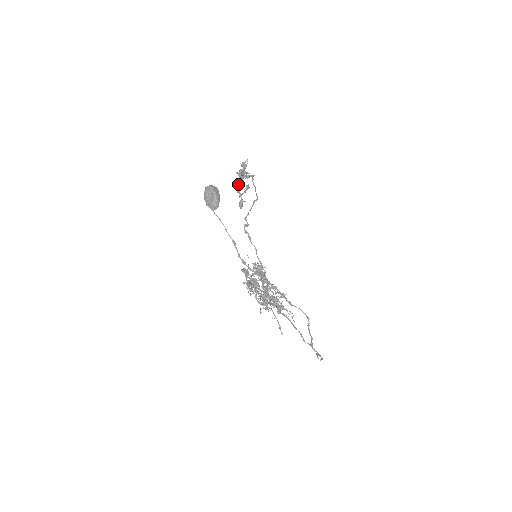
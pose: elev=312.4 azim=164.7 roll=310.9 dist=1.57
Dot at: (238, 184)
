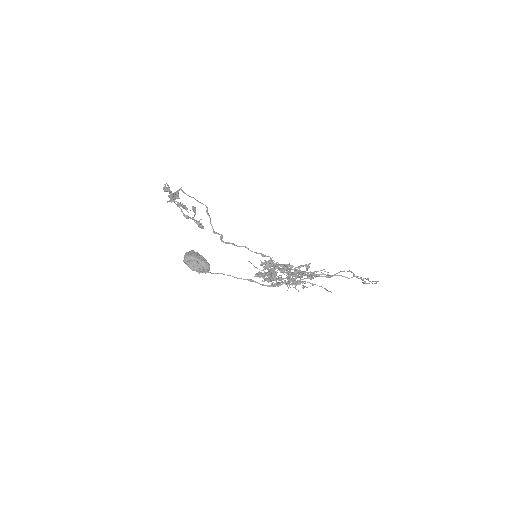
Dot at: occluded
